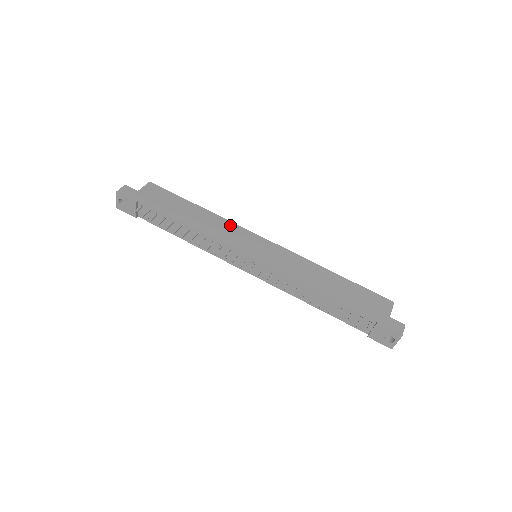
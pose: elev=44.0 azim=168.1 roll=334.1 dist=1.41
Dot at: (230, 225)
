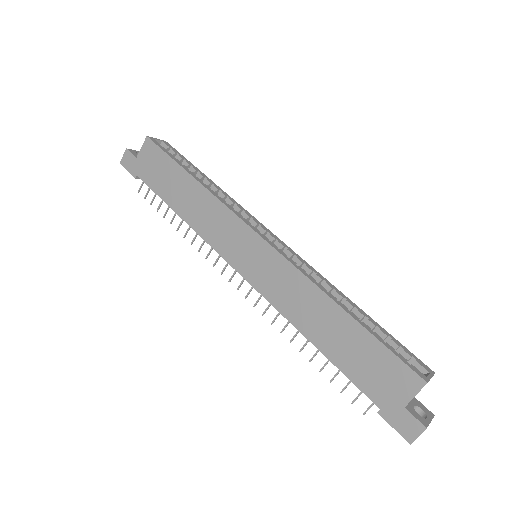
Dot at: (221, 211)
